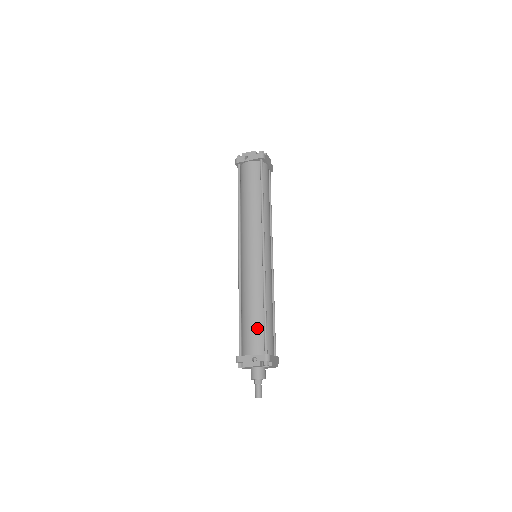
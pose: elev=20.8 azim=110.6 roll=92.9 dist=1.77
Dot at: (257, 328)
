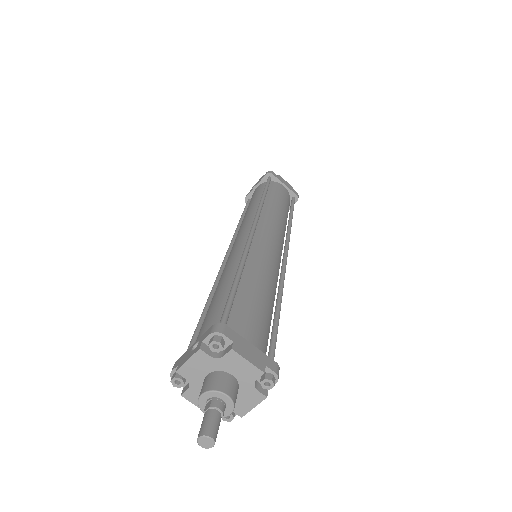
Dot at: (218, 305)
